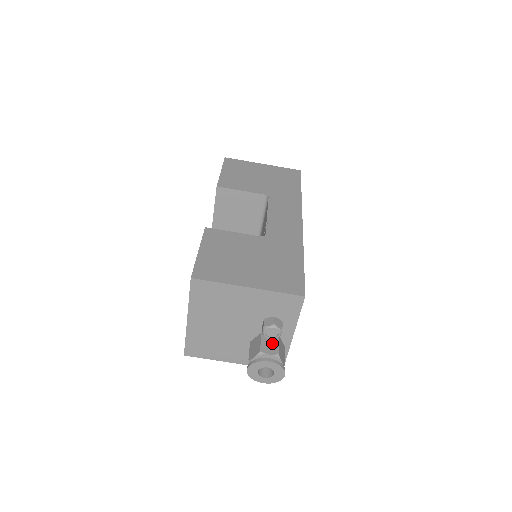
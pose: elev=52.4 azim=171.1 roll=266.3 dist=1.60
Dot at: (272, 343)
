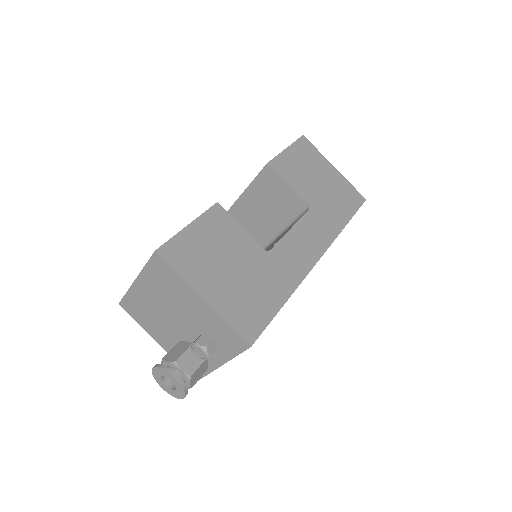
Dot at: (194, 360)
